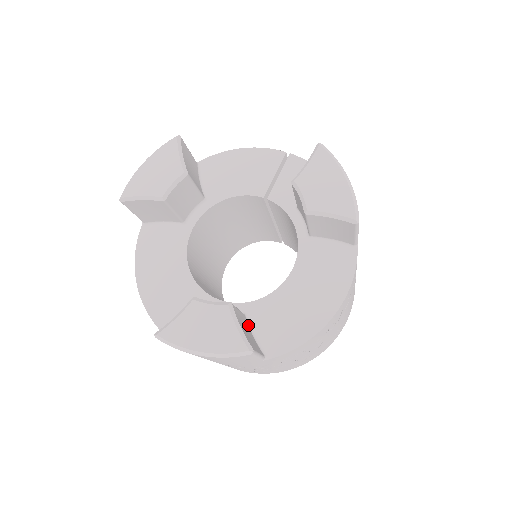
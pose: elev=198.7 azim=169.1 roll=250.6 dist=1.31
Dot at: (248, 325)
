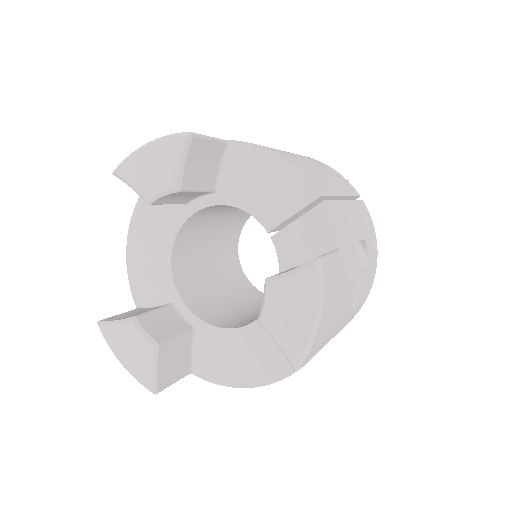
Dot at: (191, 340)
